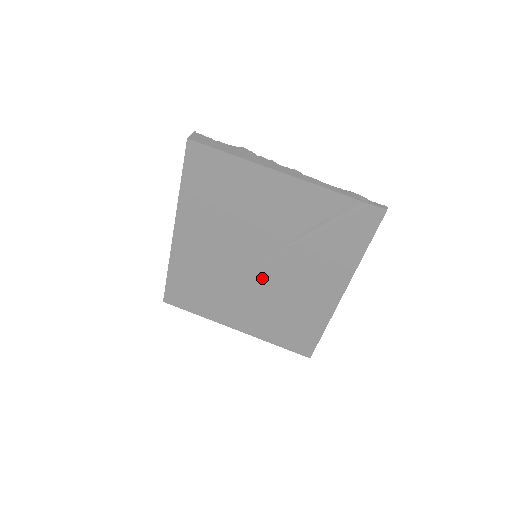
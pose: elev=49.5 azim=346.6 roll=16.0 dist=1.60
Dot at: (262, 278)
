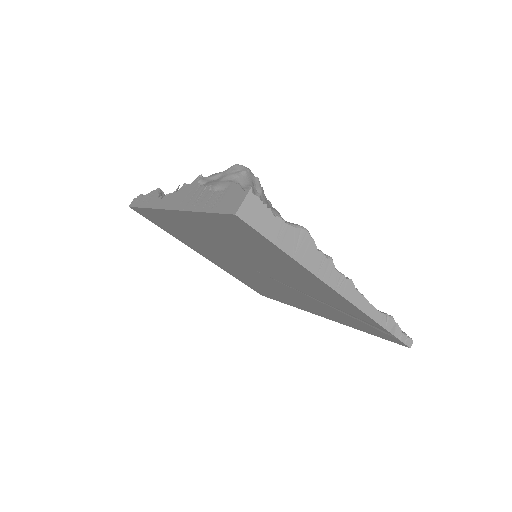
Dot at: (252, 272)
